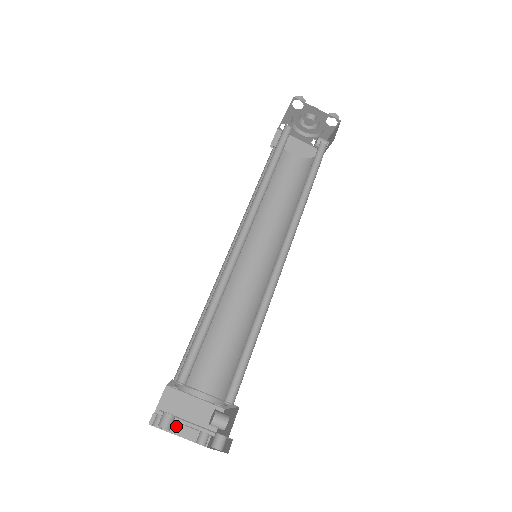
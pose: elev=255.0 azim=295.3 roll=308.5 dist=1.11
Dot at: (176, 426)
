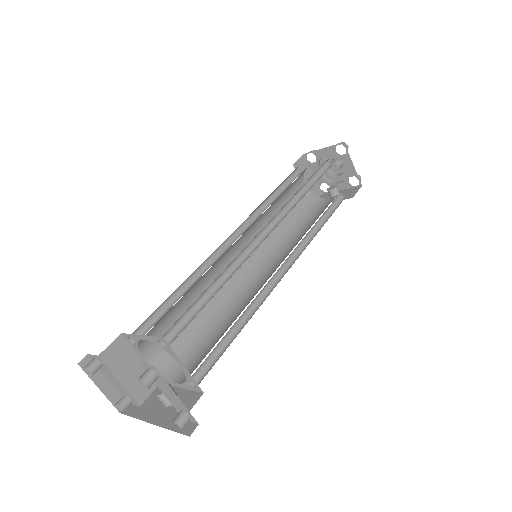
Dot at: (102, 378)
